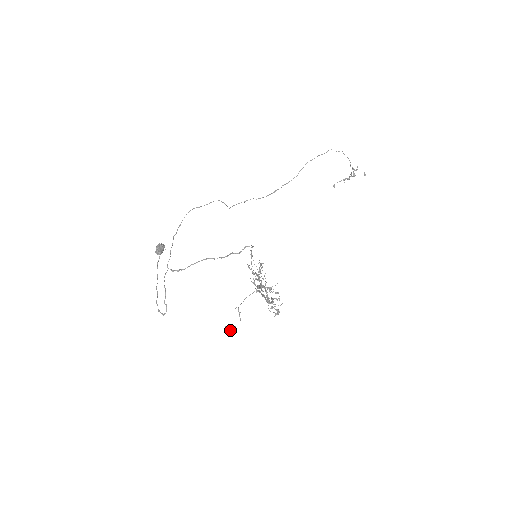
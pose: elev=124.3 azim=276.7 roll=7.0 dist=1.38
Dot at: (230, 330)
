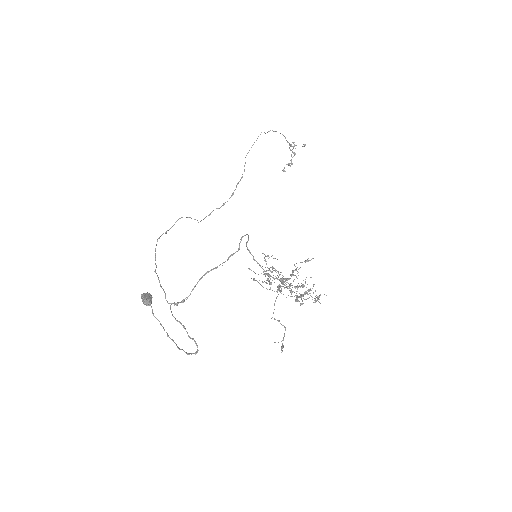
Dot at: occluded
